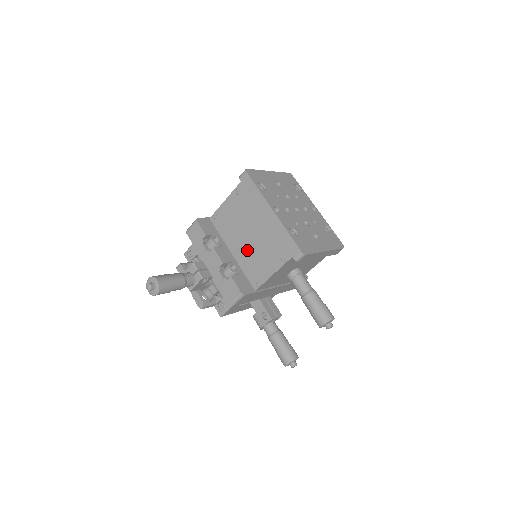
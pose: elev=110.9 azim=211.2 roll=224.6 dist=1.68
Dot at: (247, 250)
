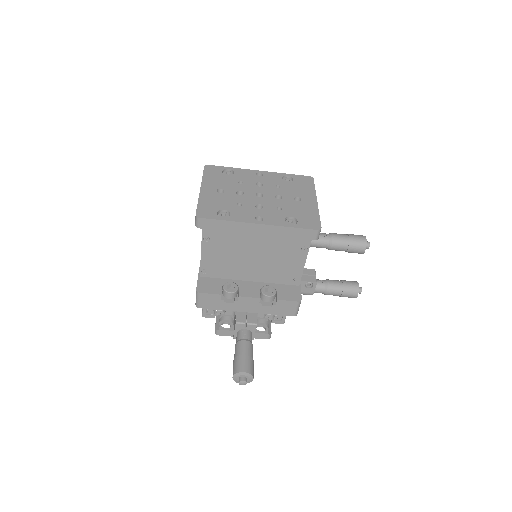
Dot at: (263, 268)
